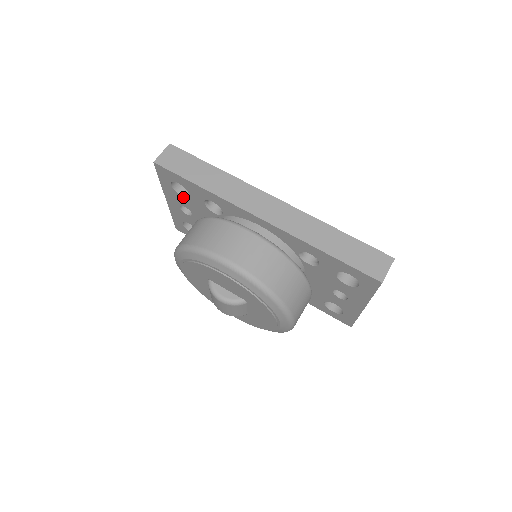
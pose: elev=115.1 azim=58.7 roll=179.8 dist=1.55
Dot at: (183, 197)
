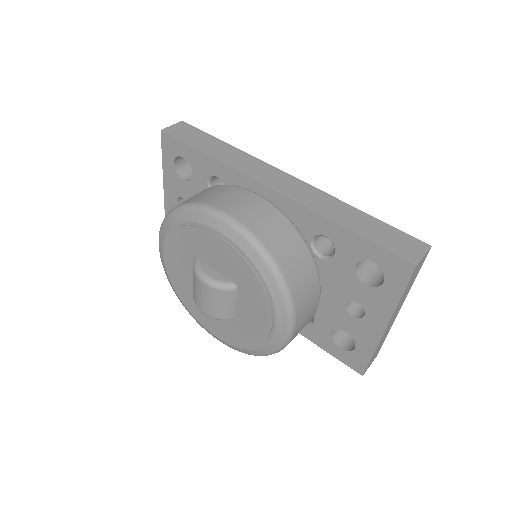
Dot at: (184, 181)
